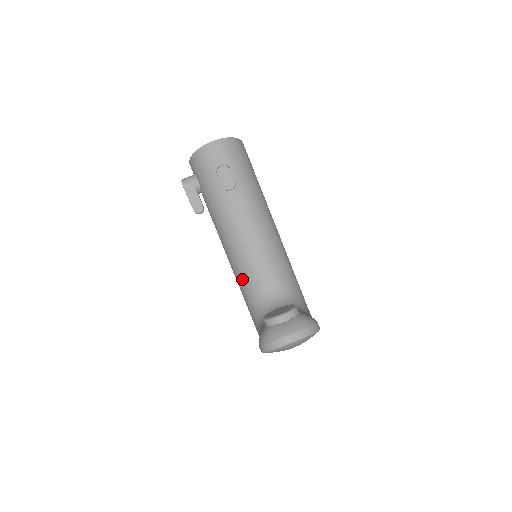
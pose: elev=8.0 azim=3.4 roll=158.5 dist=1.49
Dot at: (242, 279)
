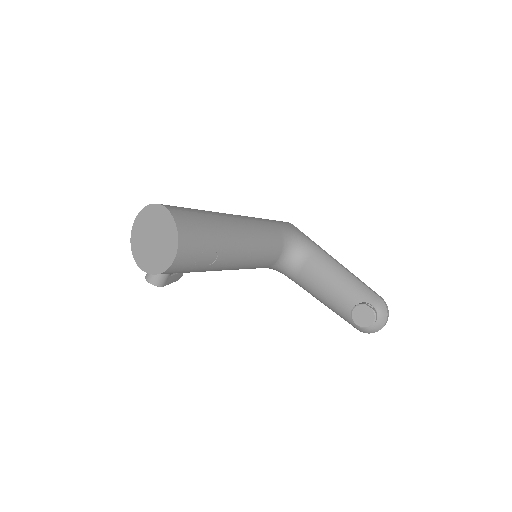
Dot at: occluded
